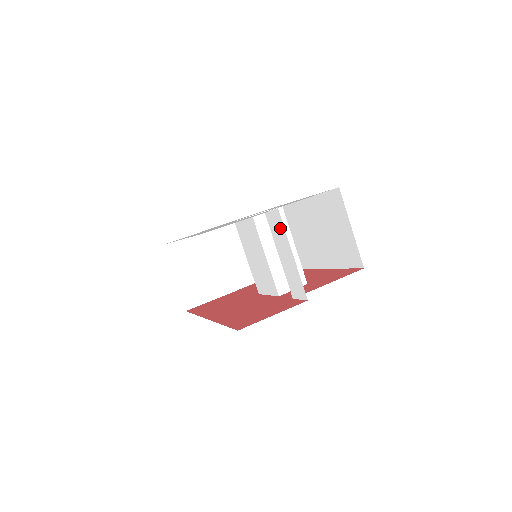
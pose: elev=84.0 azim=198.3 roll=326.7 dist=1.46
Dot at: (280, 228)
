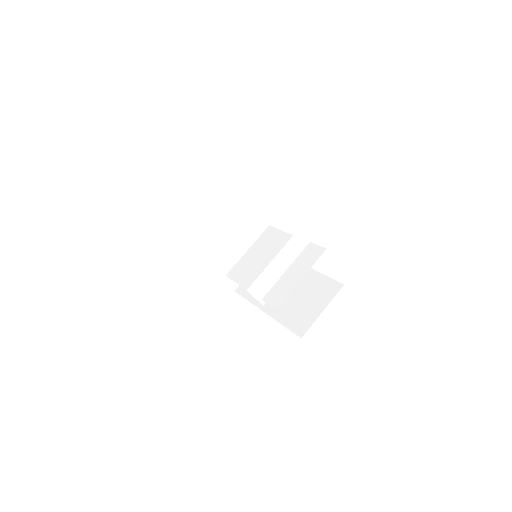
Dot at: (312, 259)
